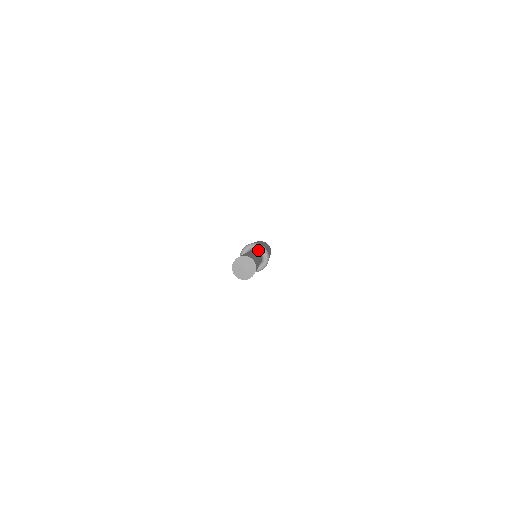
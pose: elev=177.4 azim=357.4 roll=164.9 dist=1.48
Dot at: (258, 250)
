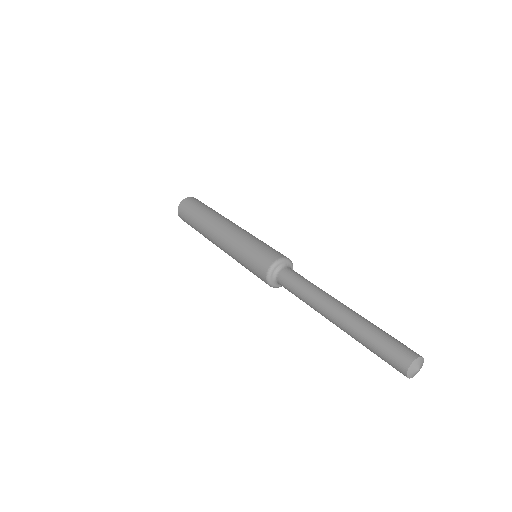
Dot at: occluded
